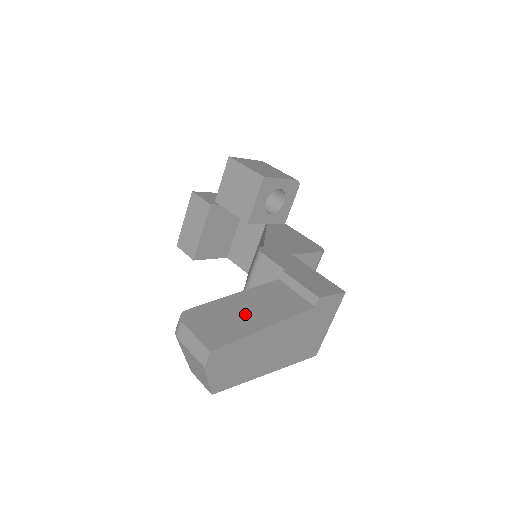
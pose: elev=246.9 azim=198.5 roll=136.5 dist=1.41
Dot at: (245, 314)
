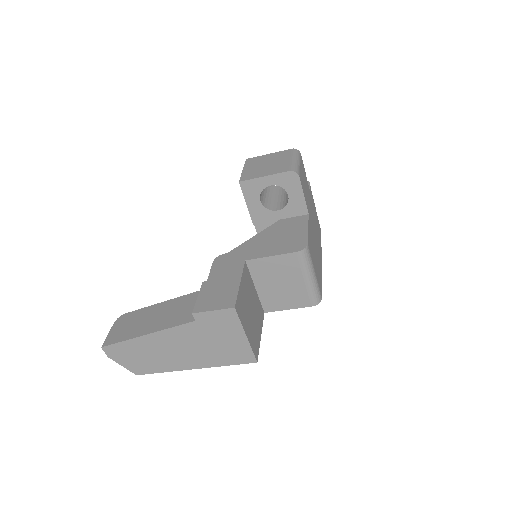
Dot at: (147, 321)
